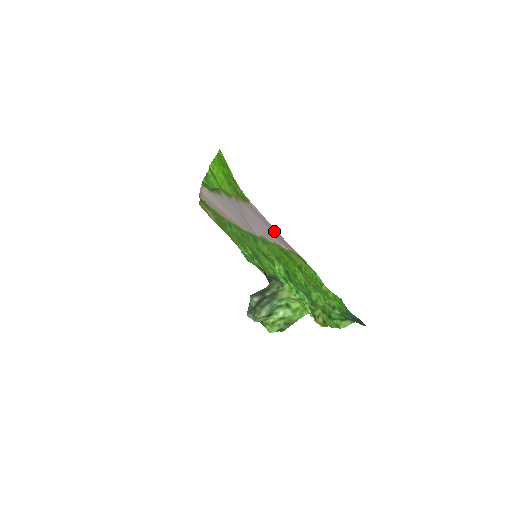
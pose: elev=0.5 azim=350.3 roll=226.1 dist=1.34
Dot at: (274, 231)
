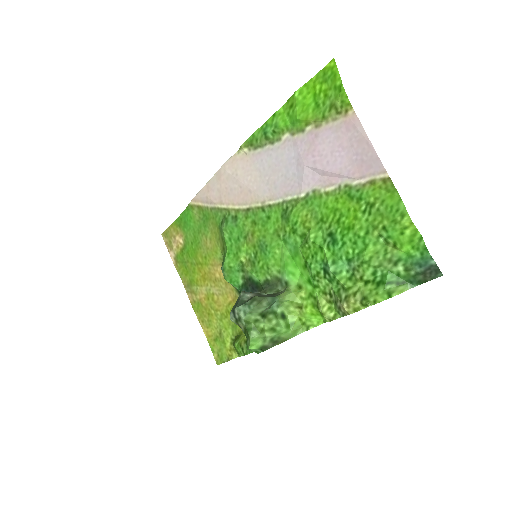
Dot at: (362, 151)
